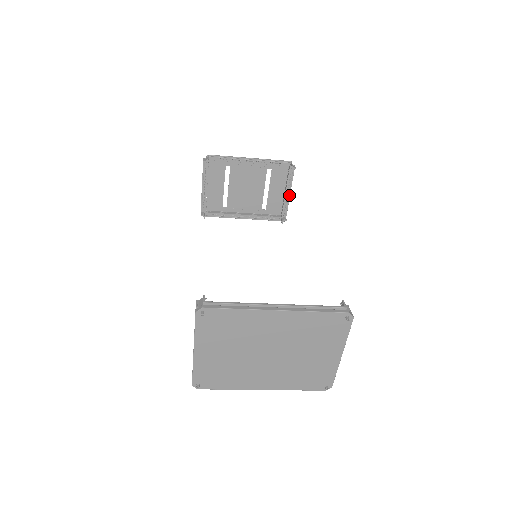
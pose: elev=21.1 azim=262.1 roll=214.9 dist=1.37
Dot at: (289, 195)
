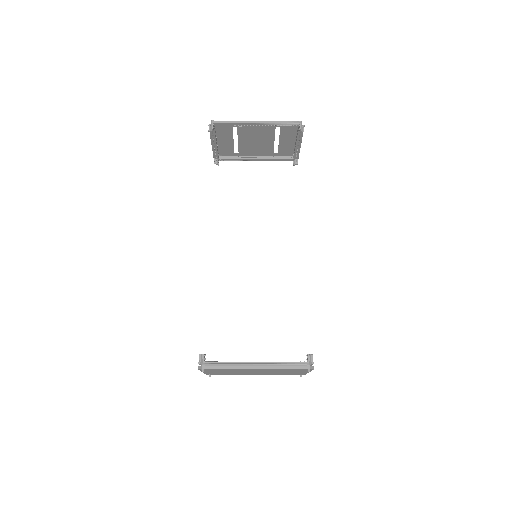
Dot at: (300, 145)
